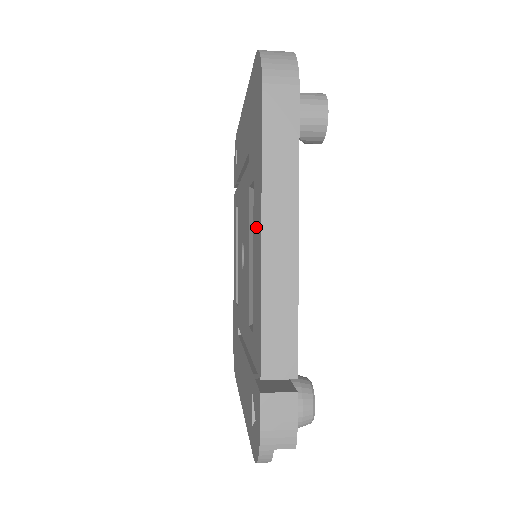
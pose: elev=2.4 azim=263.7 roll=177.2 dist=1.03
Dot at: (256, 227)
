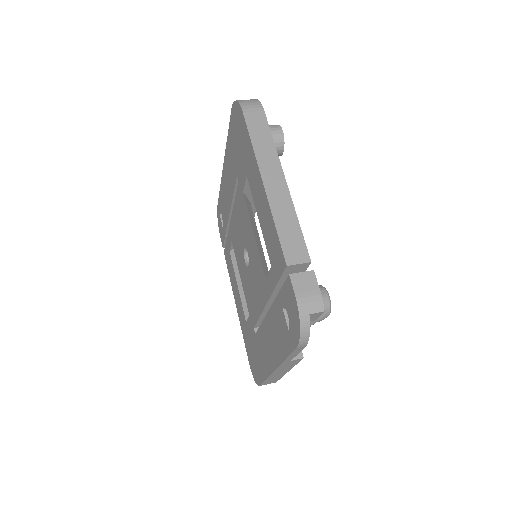
Dot at: (257, 192)
